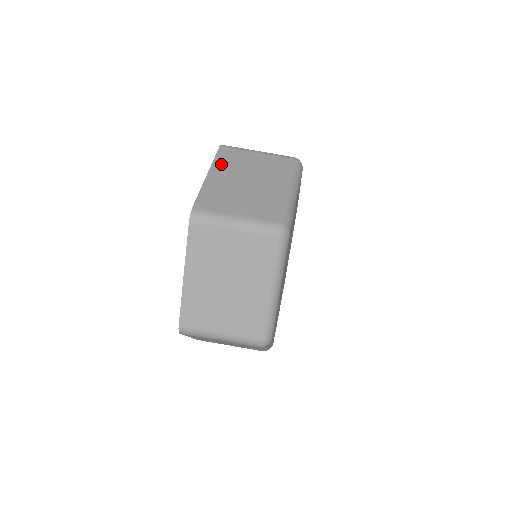
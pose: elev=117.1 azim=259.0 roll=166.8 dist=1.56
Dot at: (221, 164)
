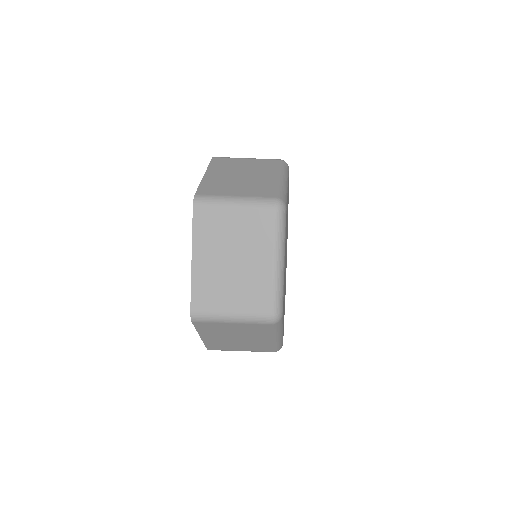
Dot at: occluded
